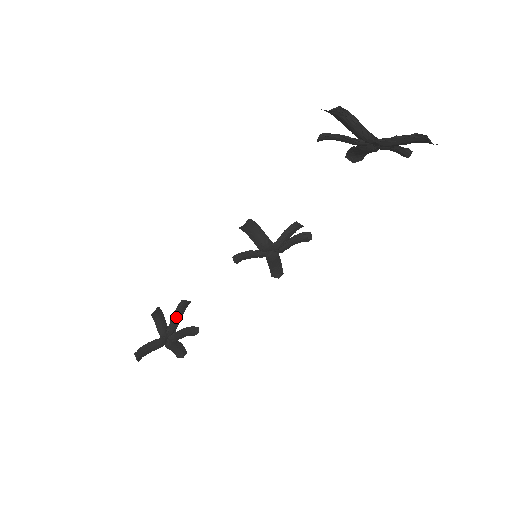
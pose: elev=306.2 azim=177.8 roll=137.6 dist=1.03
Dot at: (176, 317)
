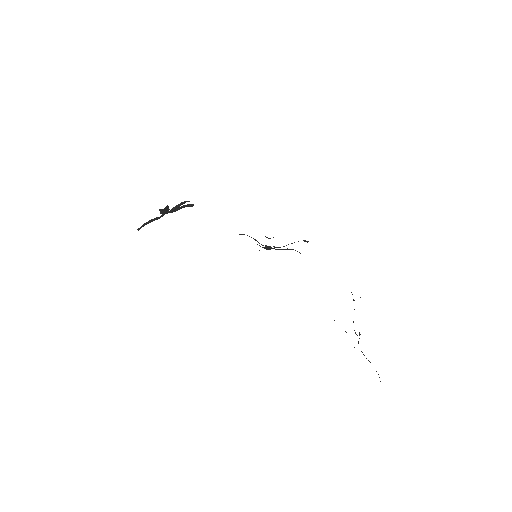
Dot at: (178, 206)
